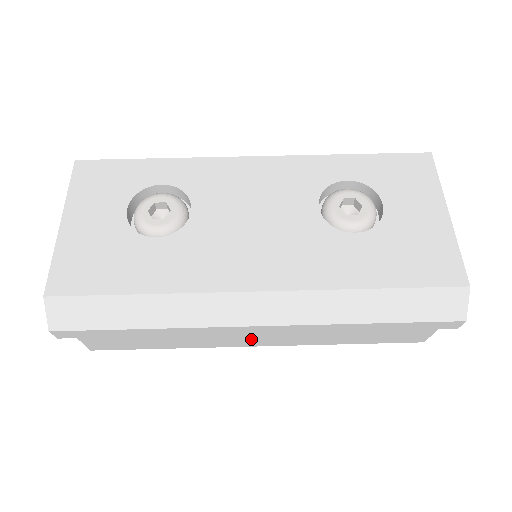
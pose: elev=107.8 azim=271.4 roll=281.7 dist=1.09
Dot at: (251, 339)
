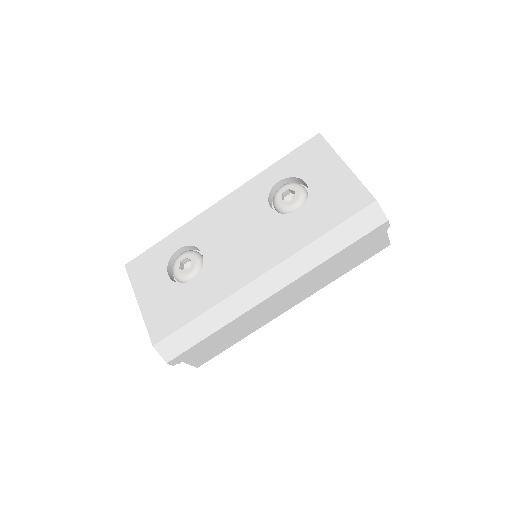
Dot at: (283, 306)
